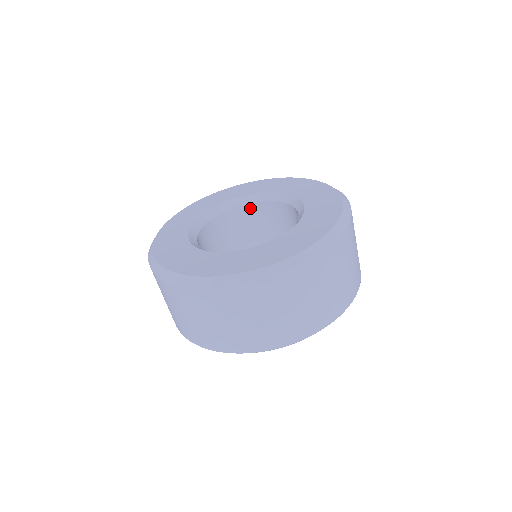
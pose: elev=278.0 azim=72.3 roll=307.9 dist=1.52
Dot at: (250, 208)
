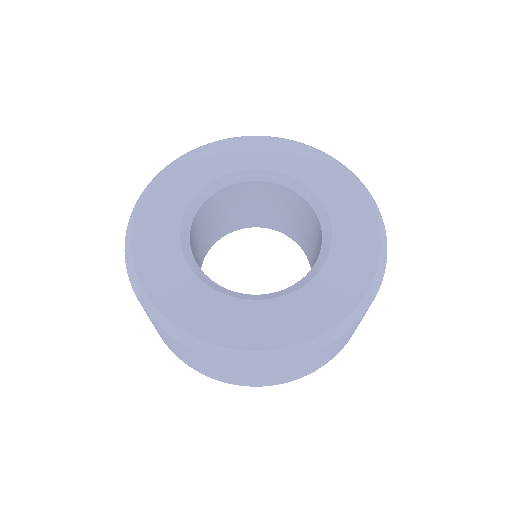
Dot at: (268, 186)
